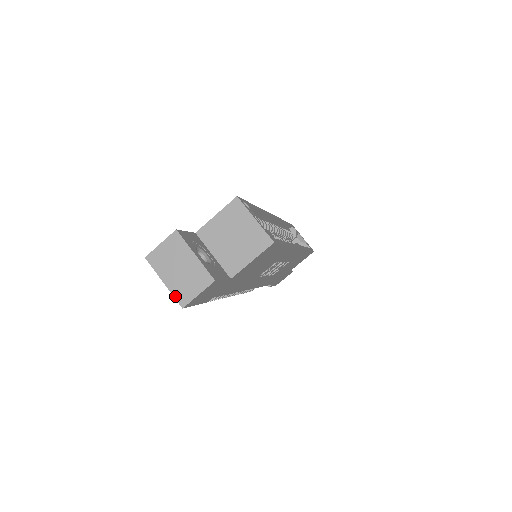
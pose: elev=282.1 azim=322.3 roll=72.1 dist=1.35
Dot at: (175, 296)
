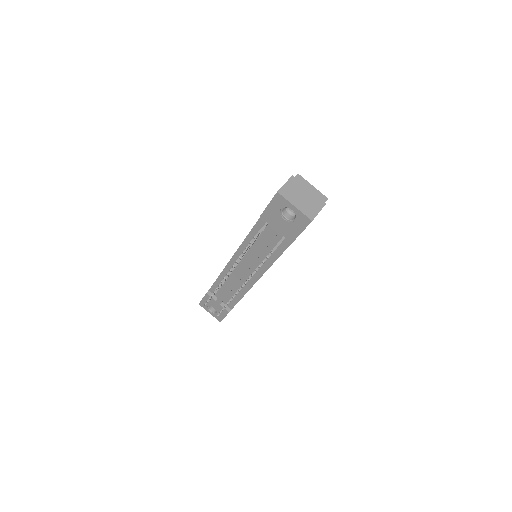
Dot at: (305, 214)
